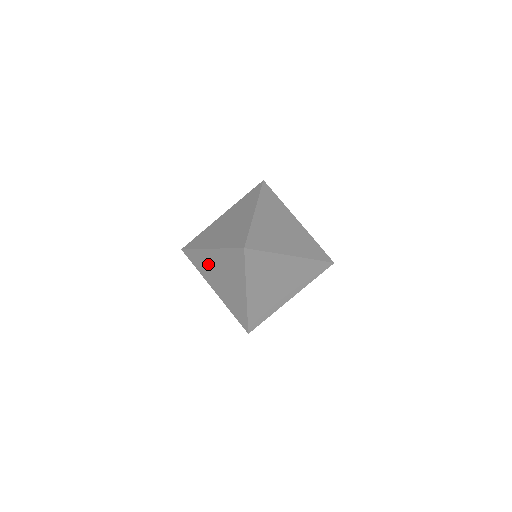
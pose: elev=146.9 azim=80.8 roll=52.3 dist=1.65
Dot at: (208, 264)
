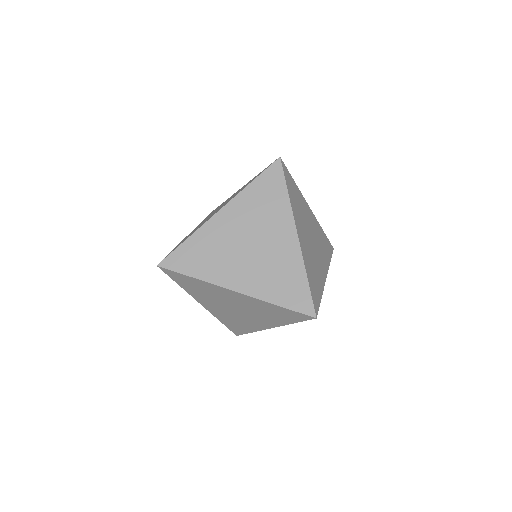
Dot at: (218, 243)
